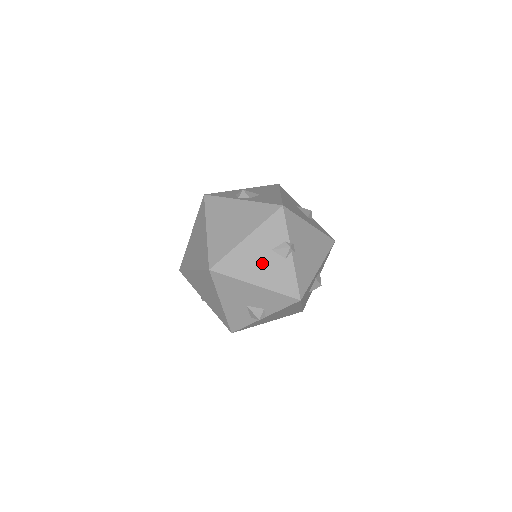
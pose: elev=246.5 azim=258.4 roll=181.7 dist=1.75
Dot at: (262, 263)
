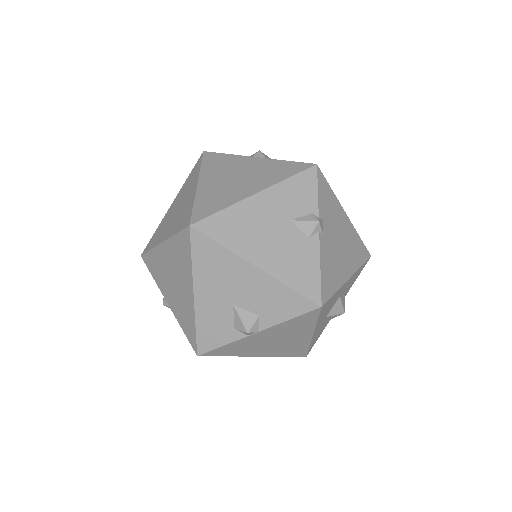
Dot at: (272, 236)
